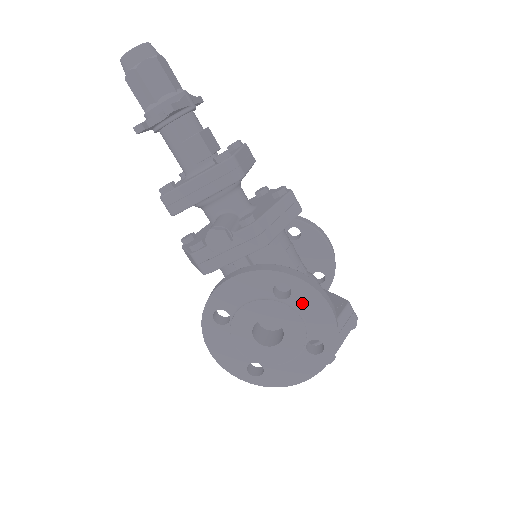
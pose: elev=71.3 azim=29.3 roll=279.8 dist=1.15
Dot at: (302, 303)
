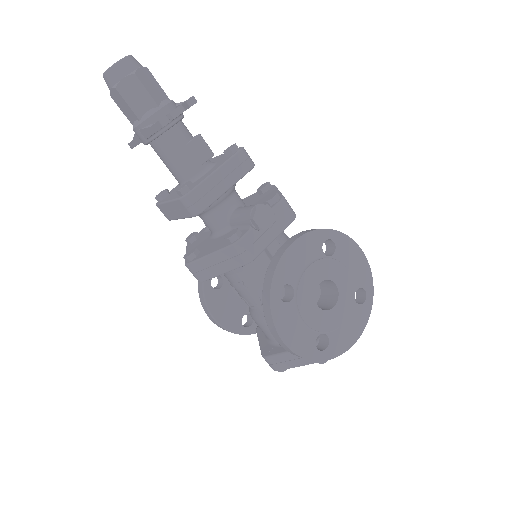
Dot at: (344, 255)
